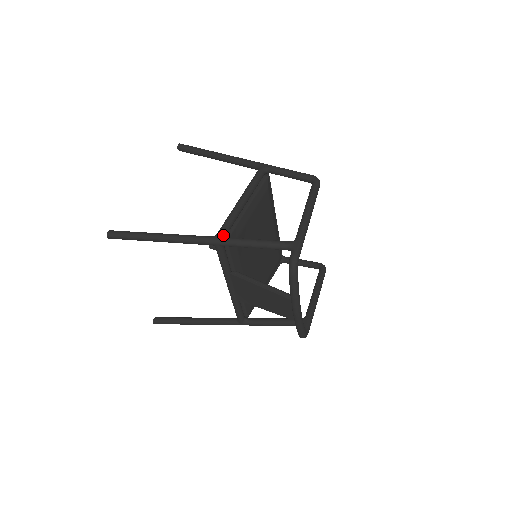
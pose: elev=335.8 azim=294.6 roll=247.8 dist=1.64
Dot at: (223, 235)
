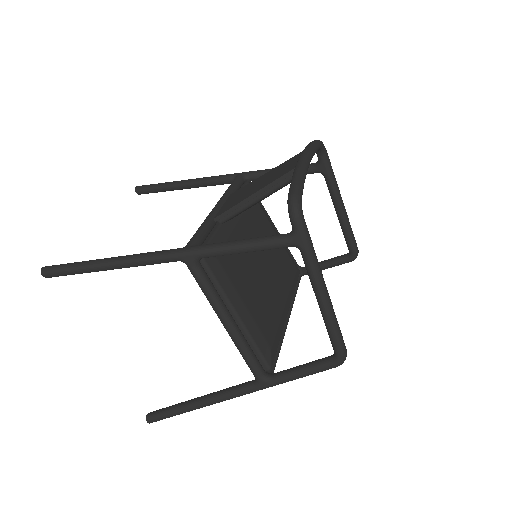
Dot at: occluded
